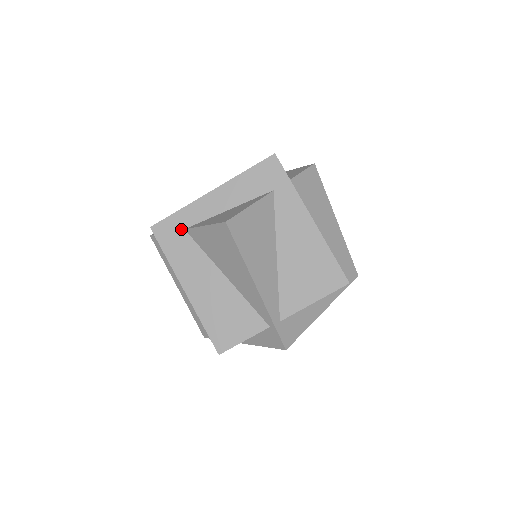
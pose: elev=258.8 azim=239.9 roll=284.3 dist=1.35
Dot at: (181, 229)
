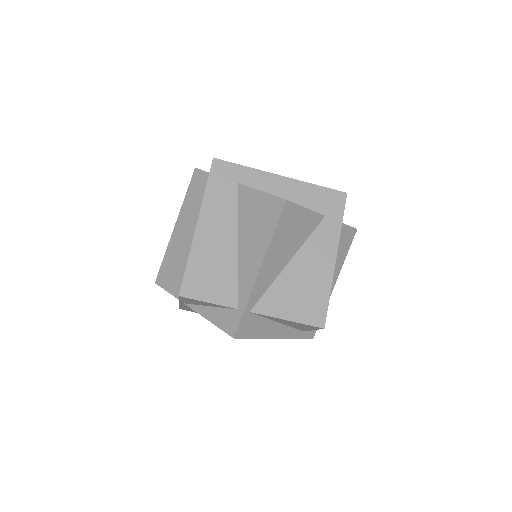
Dot at: (235, 180)
